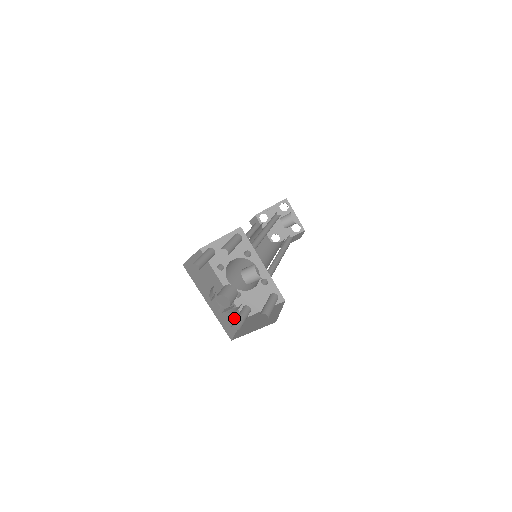
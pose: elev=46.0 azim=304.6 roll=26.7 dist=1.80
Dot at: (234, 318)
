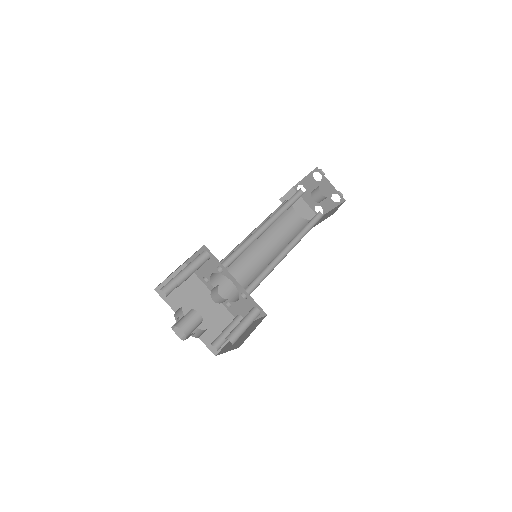
Dot at: occluded
